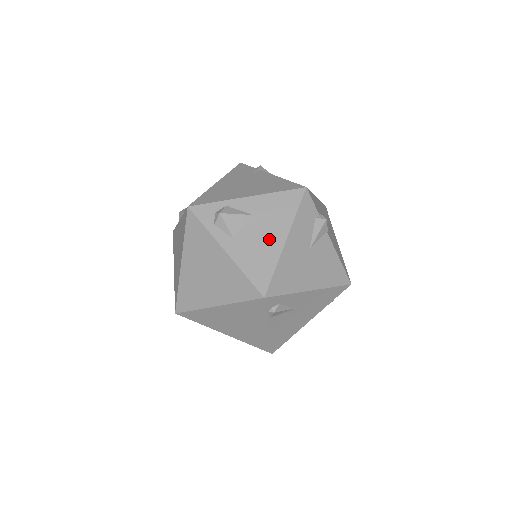
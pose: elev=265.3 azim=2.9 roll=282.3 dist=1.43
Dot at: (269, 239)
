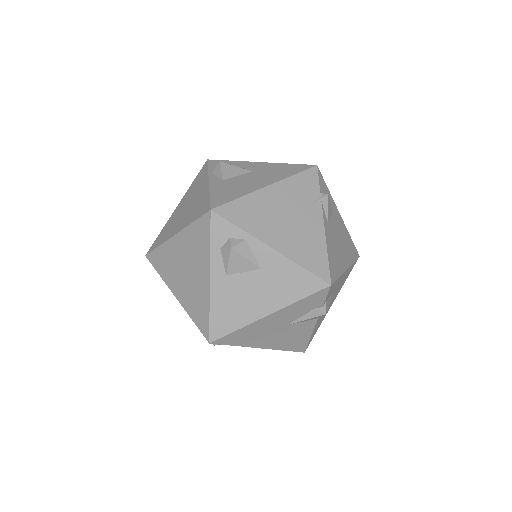
Dot at: (256, 302)
